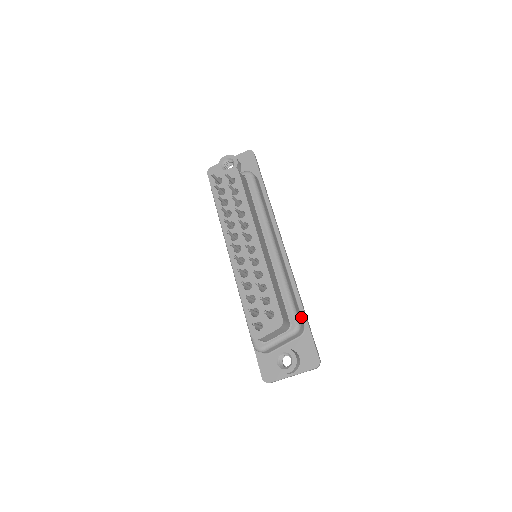
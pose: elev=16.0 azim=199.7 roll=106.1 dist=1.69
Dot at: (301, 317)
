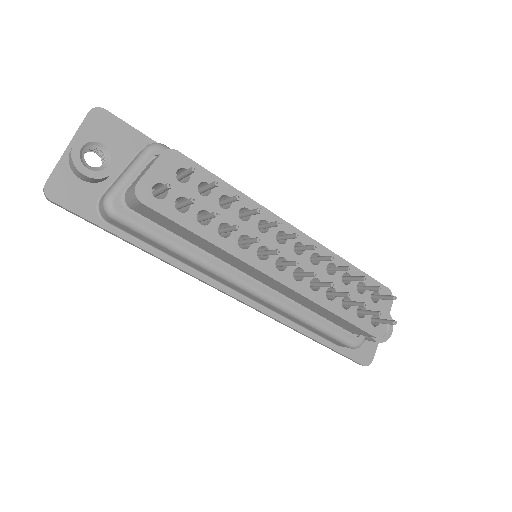
Dot at: occluded
